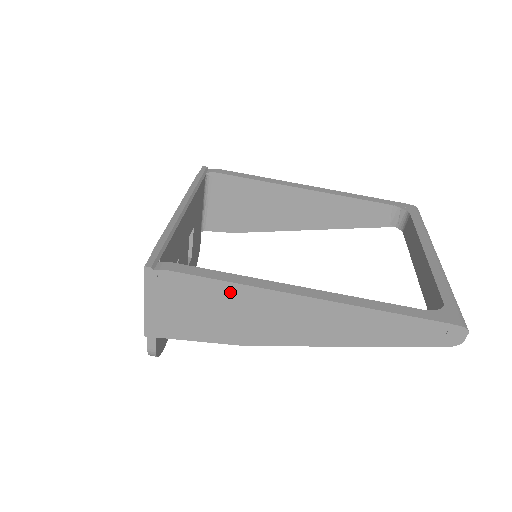
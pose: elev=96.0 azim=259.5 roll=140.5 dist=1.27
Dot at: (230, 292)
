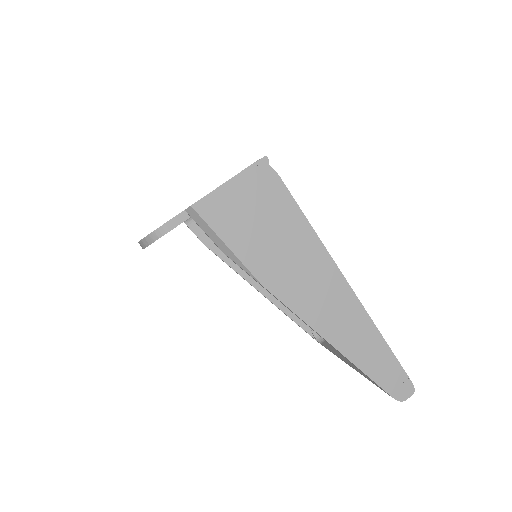
Dot at: (301, 230)
